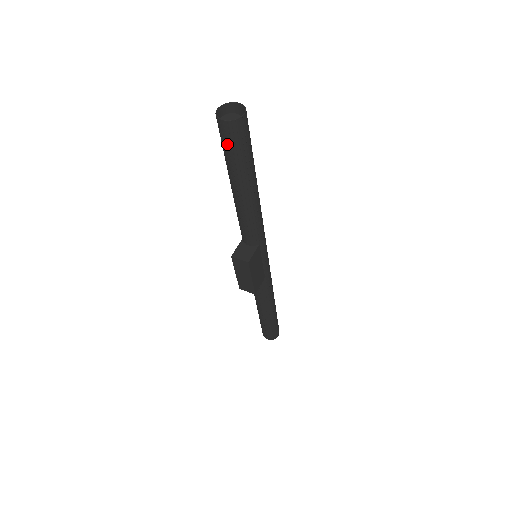
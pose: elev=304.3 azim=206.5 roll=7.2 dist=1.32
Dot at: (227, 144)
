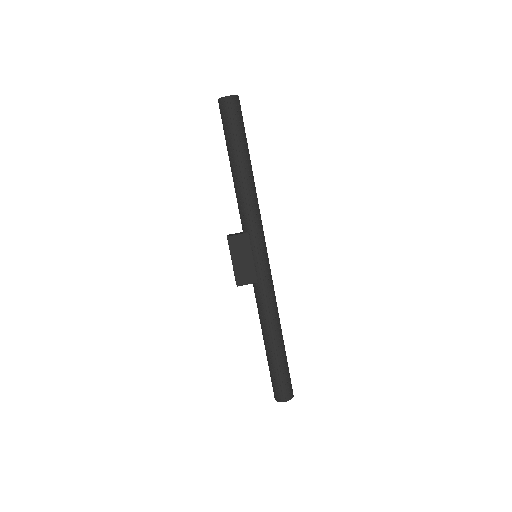
Dot at: (222, 121)
